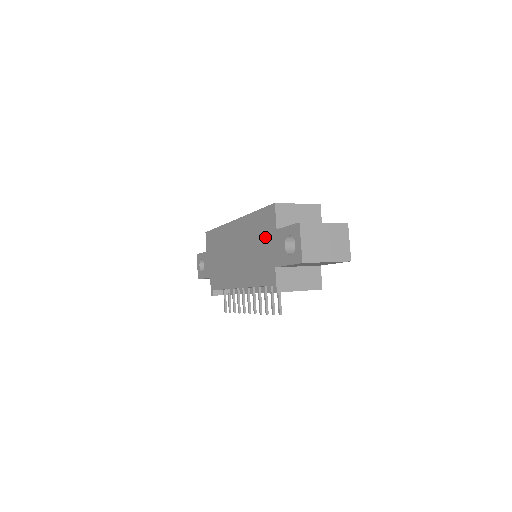
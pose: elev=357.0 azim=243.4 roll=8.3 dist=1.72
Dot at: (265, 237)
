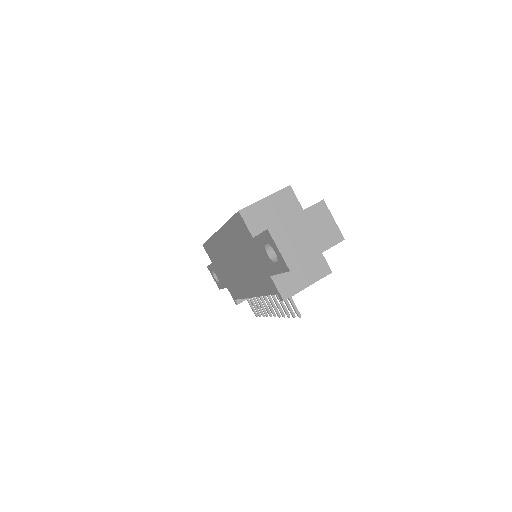
Dot at: (248, 247)
